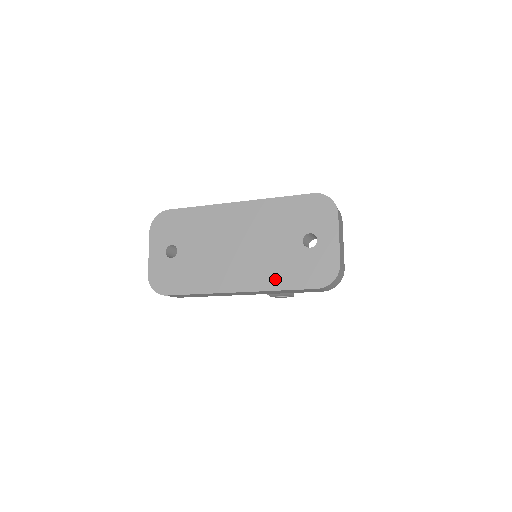
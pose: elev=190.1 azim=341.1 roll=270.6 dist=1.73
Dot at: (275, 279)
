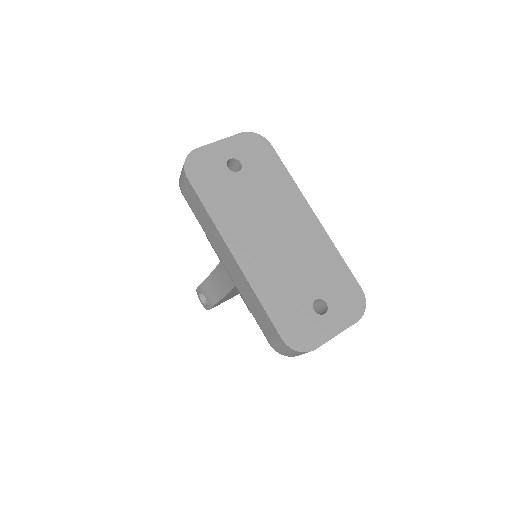
Dot at: (267, 290)
